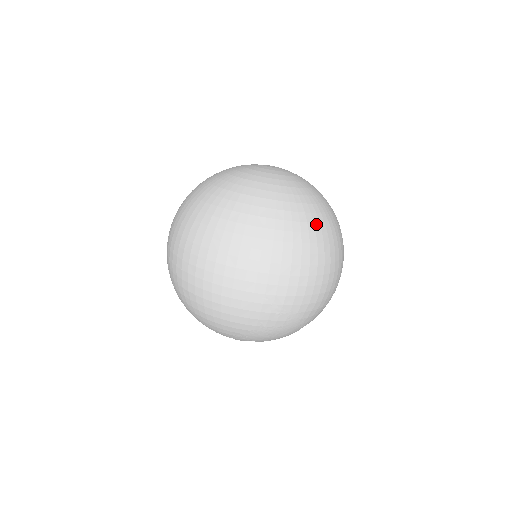
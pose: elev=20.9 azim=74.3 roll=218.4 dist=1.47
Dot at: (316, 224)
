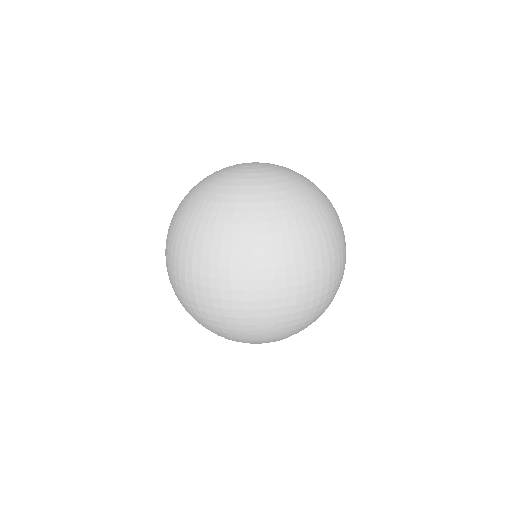
Dot at: (273, 223)
